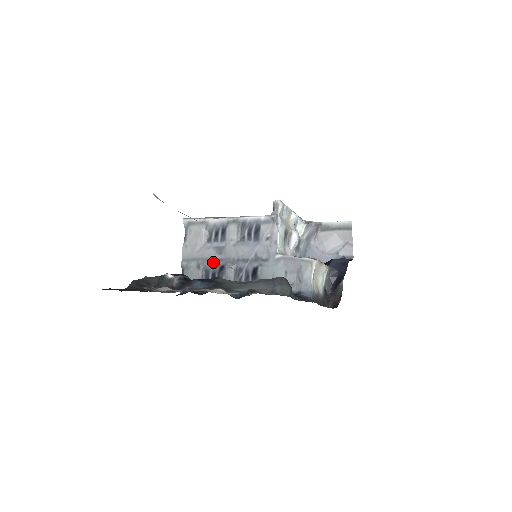
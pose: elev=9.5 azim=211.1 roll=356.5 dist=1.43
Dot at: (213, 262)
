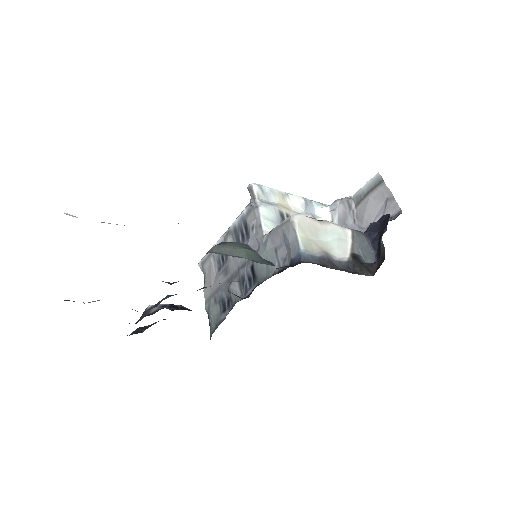
Dot at: (223, 287)
